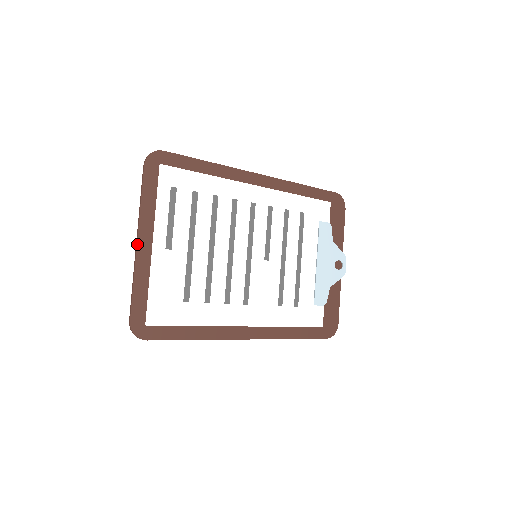
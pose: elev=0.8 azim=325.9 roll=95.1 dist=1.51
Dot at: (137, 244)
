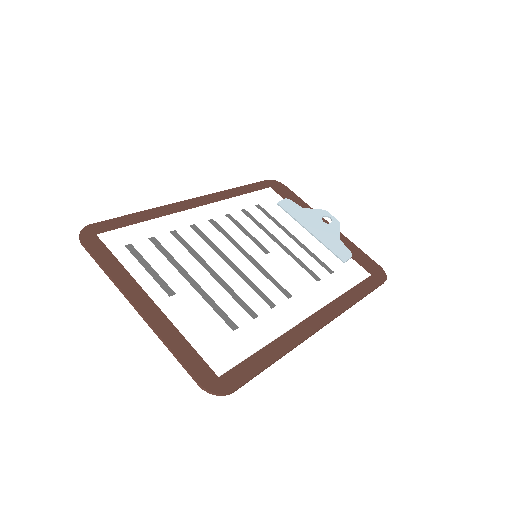
Dot at: (138, 310)
